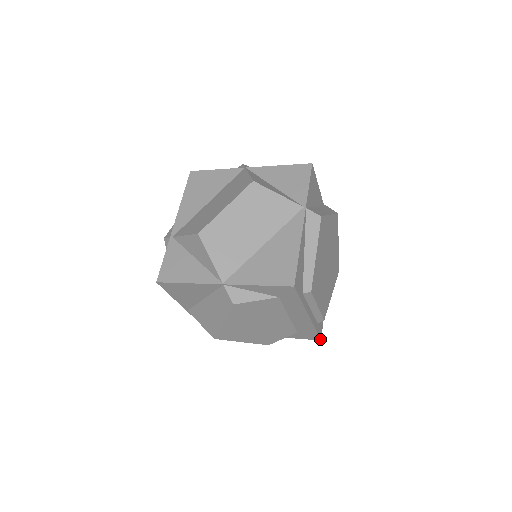
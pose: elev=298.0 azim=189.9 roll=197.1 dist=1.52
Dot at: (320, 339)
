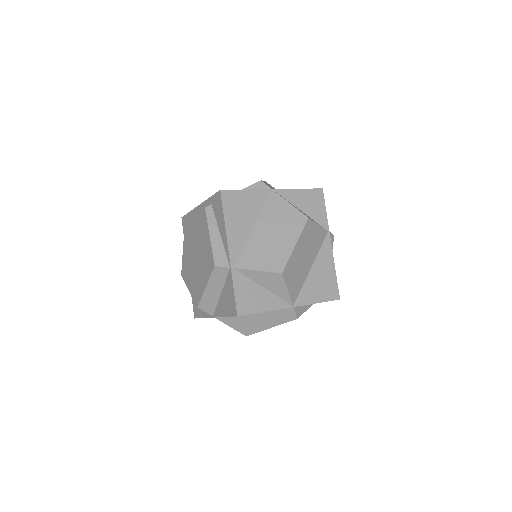
Dot at: occluded
